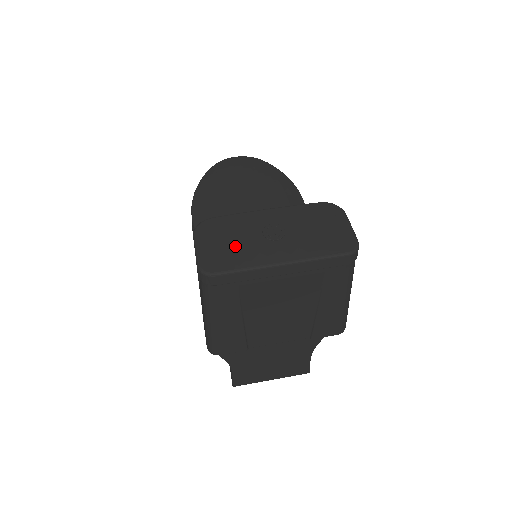
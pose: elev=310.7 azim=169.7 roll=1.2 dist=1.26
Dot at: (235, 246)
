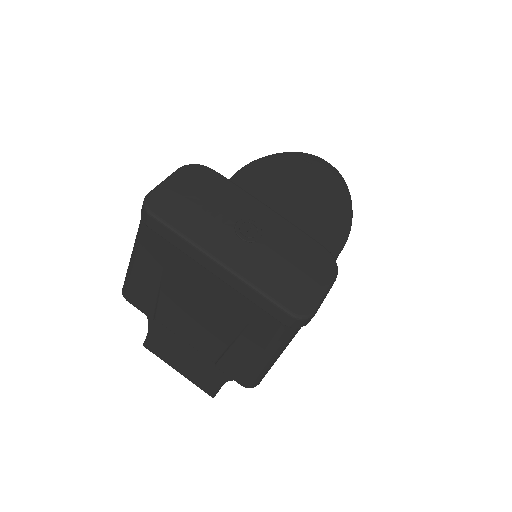
Dot at: (200, 209)
